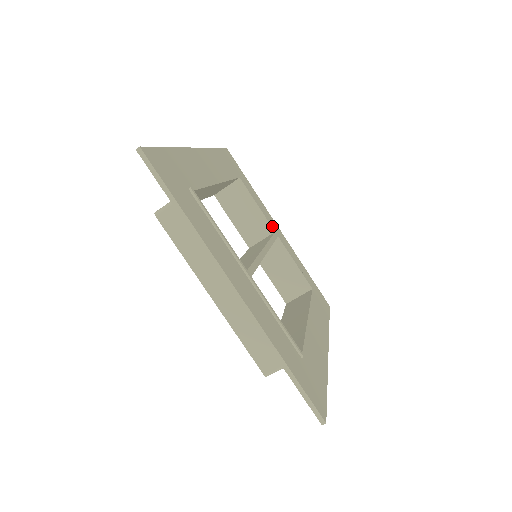
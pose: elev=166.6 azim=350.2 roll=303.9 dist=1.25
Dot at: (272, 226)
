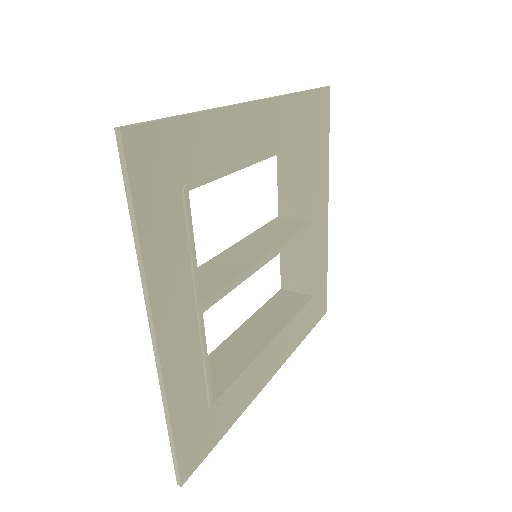
Dot at: (317, 210)
